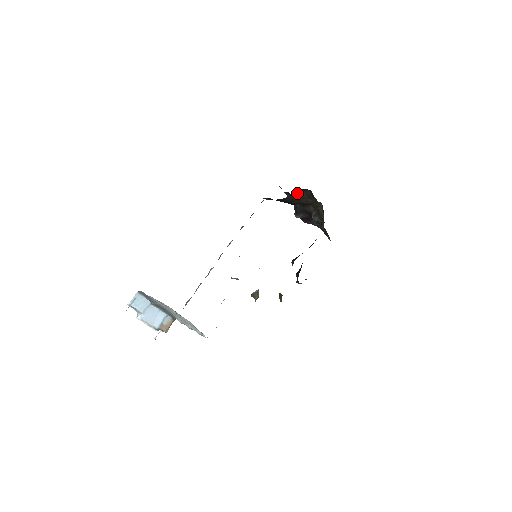
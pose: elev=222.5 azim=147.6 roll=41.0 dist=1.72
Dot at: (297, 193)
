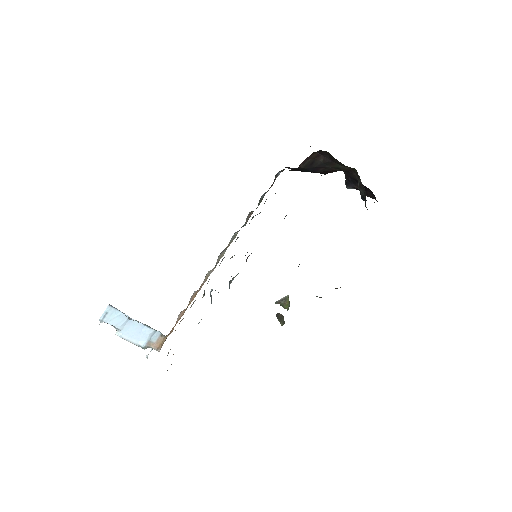
Dot at: (316, 157)
